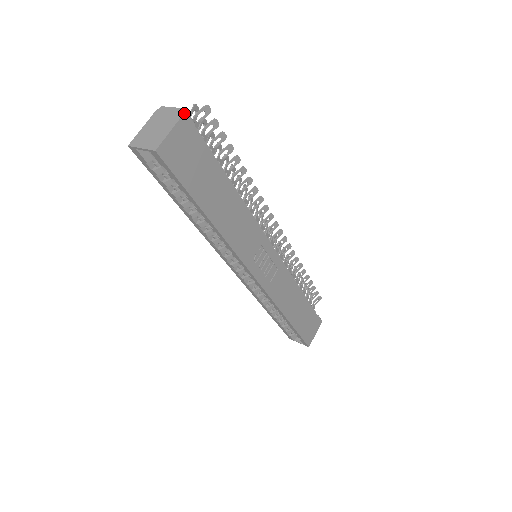
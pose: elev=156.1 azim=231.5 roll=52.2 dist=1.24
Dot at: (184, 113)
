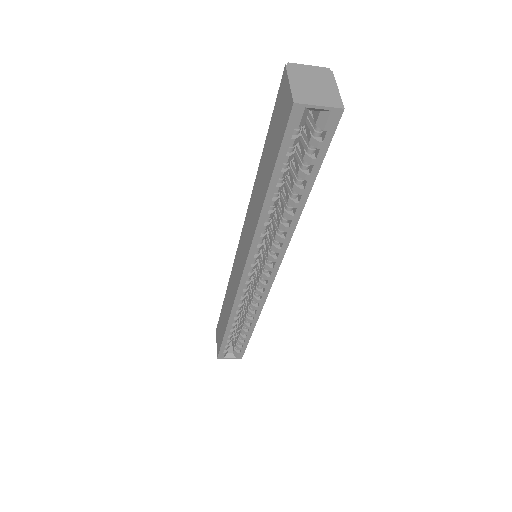
Dot at: (332, 72)
